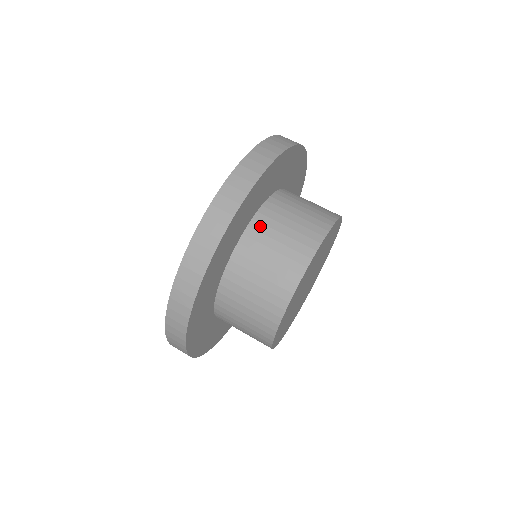
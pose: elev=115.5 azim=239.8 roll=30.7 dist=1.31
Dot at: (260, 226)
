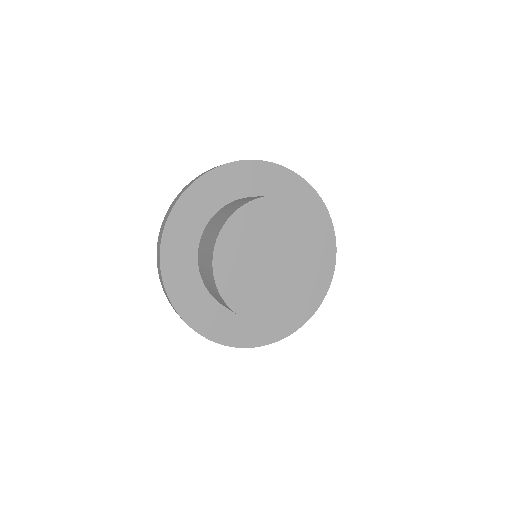
Dot at: (216, 215)
